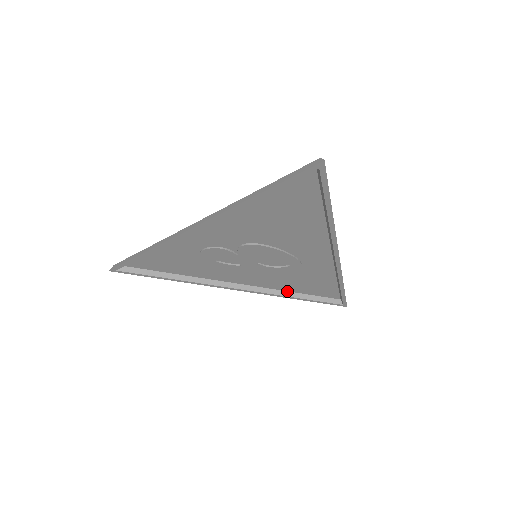
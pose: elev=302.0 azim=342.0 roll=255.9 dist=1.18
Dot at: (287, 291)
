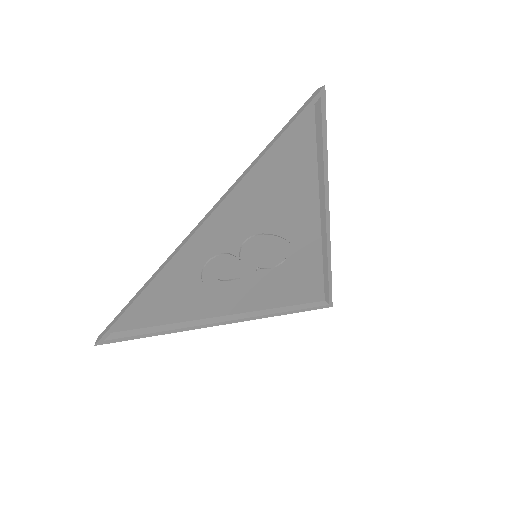
Dot at: (280, 307)
